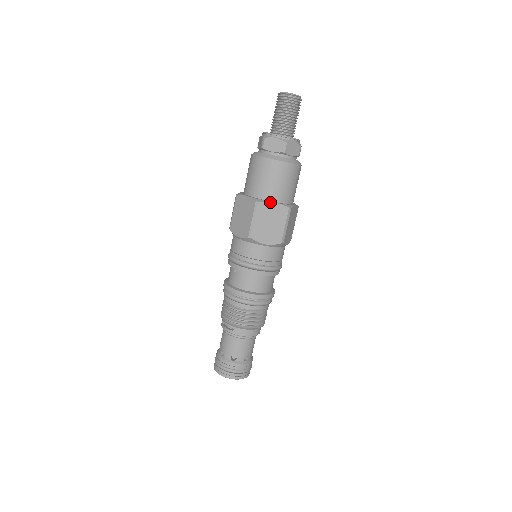
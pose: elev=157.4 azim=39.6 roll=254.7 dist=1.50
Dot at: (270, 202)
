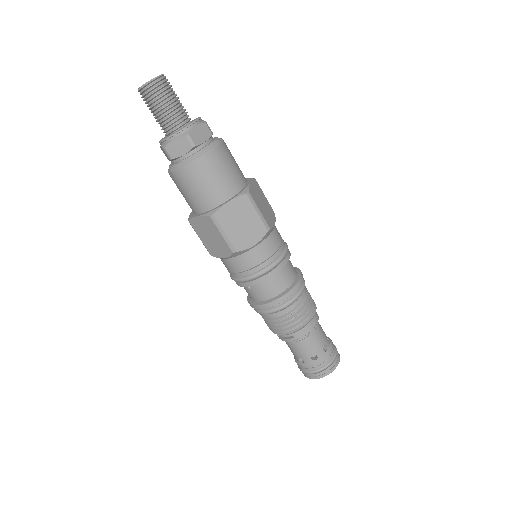
Dot at: (224, 205)
